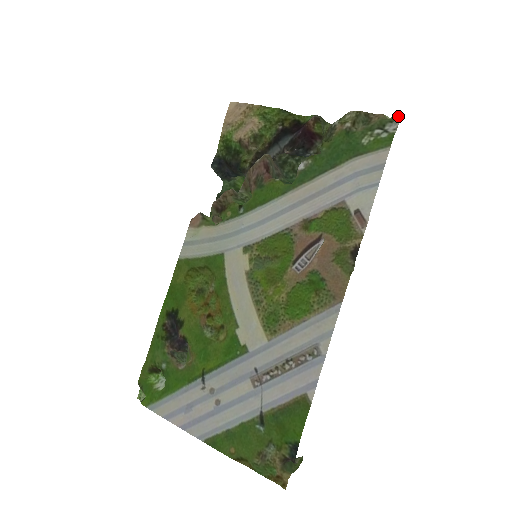
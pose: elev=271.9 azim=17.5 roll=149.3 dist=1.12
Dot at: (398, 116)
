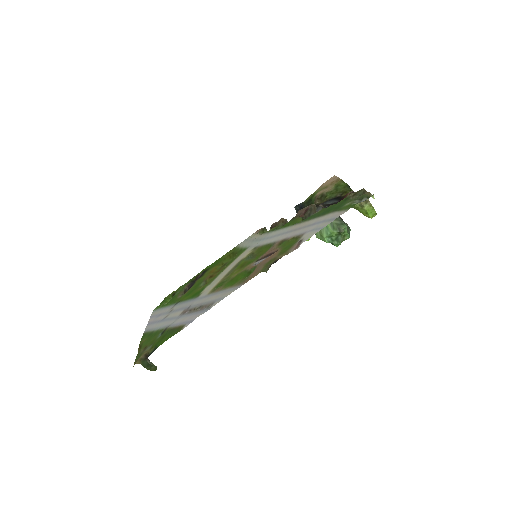
Dot at: (373, 195)
